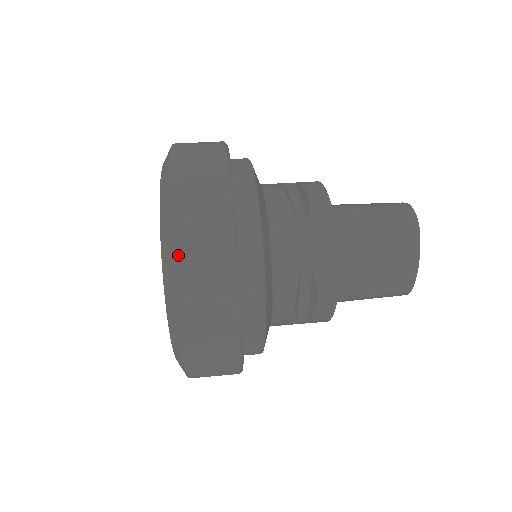
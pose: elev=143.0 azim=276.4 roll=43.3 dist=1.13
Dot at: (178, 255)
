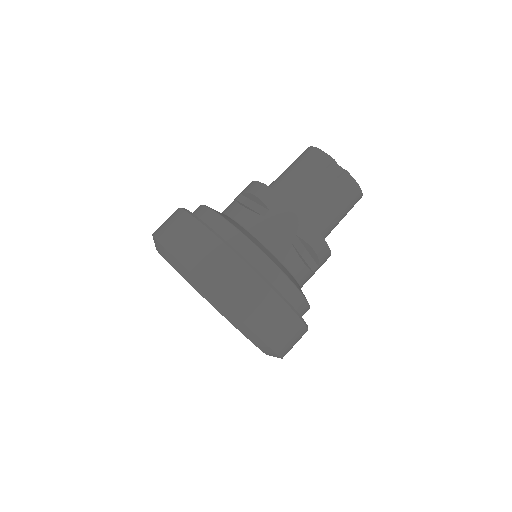
Dot at: occluded
